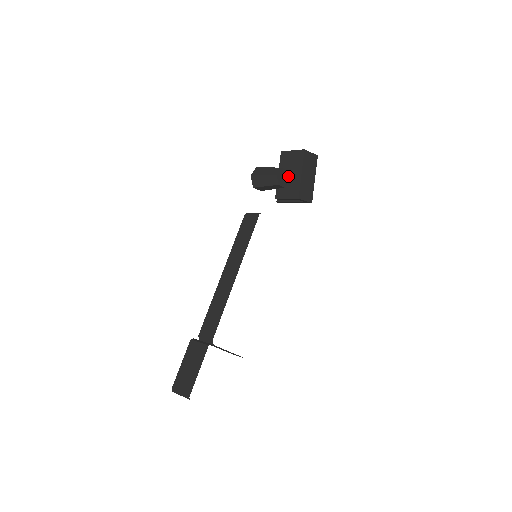
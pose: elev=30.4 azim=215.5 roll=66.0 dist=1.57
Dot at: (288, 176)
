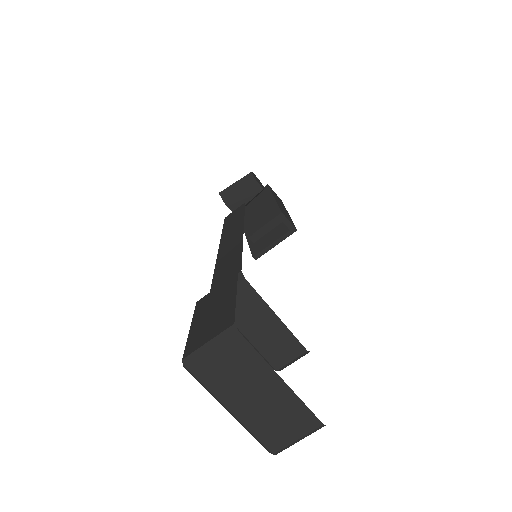
Dot at: (259, 210)
